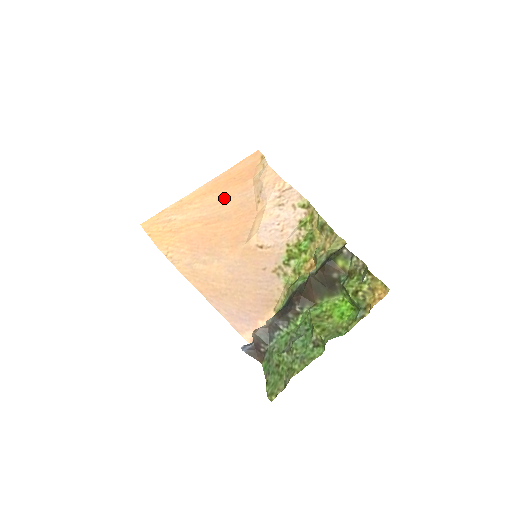
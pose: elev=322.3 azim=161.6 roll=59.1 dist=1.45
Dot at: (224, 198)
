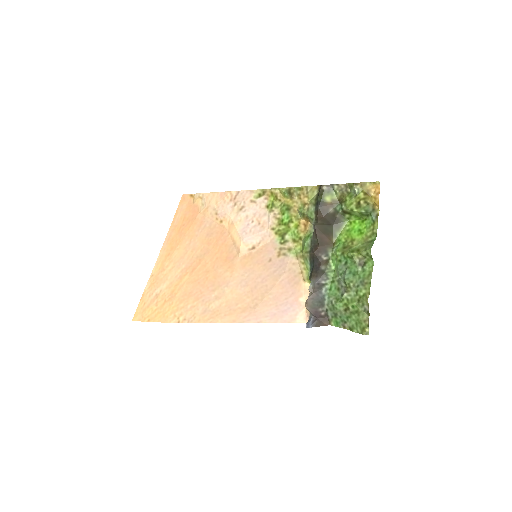
Dot at: (189, 243)
